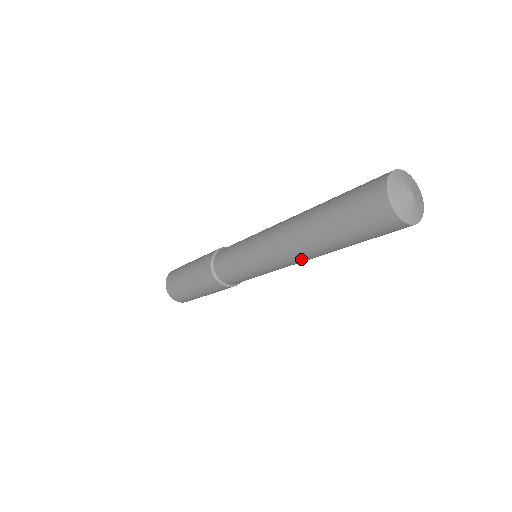
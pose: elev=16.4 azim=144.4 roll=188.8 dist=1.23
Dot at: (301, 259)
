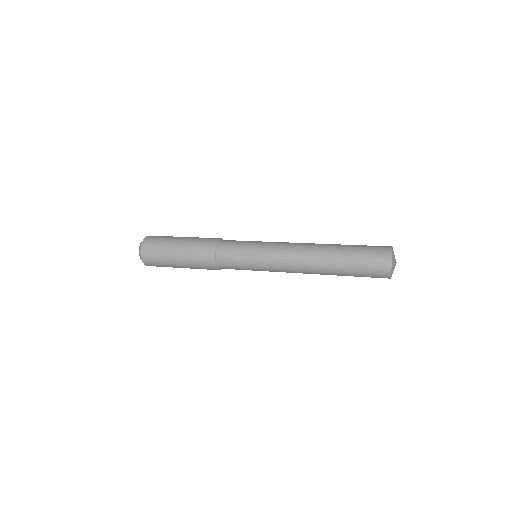
Dot at: occluded
